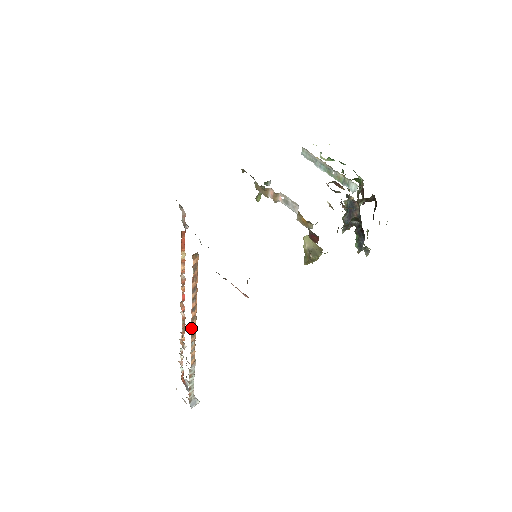
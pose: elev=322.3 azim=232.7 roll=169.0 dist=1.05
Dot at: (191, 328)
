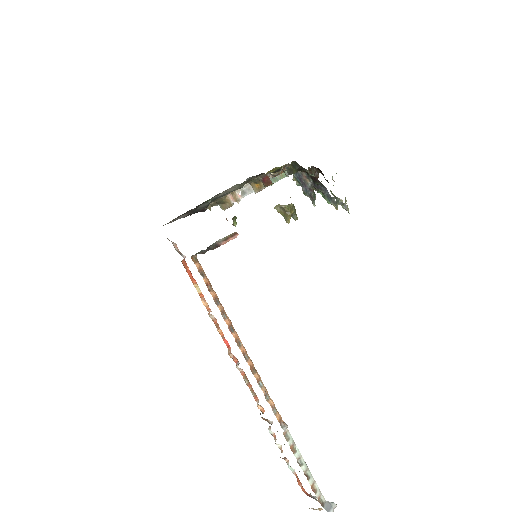
Dot at: (244, 357)
